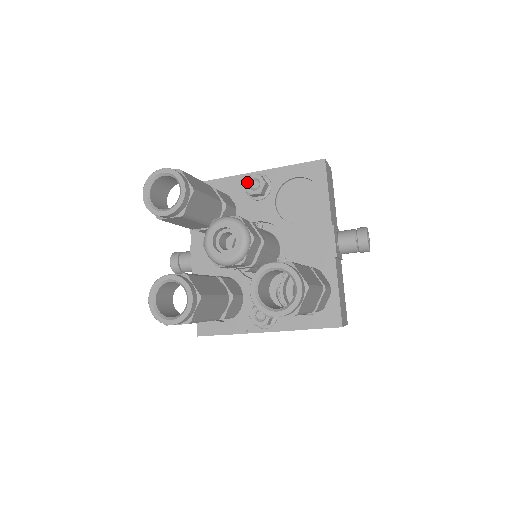
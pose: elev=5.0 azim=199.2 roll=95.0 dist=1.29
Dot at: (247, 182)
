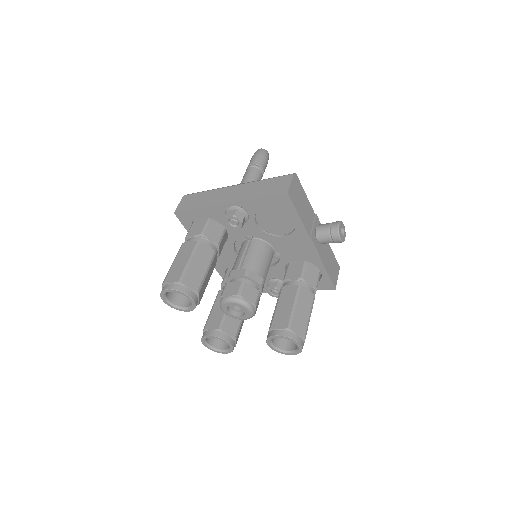
Dot at: (227, 222)
